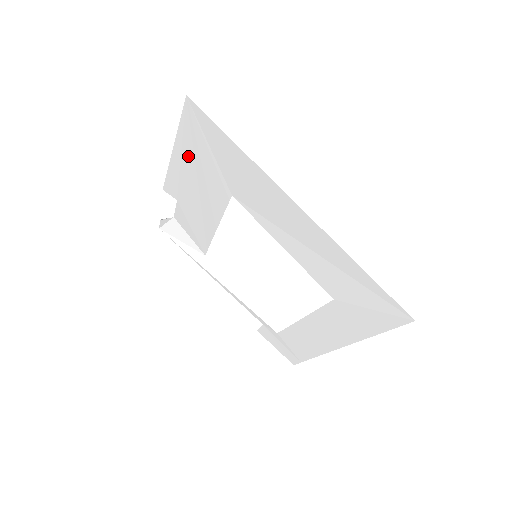
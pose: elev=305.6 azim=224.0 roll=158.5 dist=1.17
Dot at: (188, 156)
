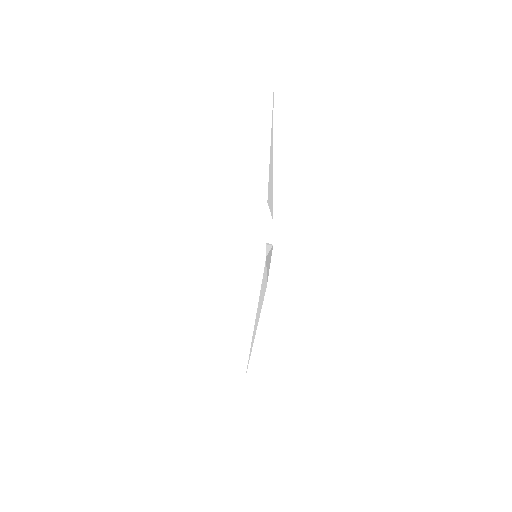
Dot at: occluded
